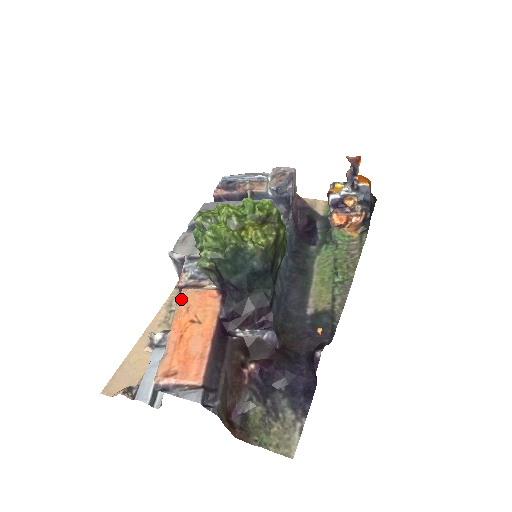
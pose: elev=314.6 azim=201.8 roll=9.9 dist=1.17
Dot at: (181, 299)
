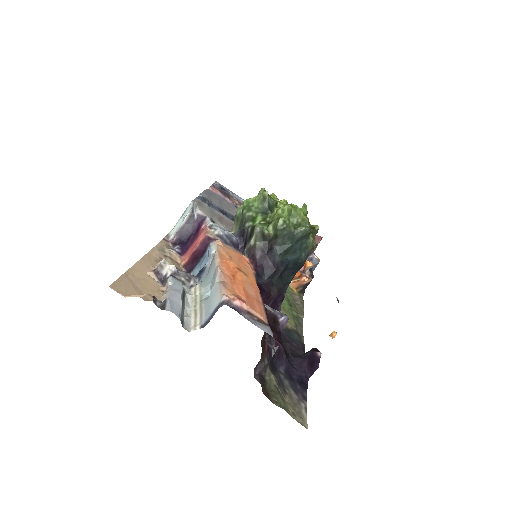
Dot at: (220, 246)
